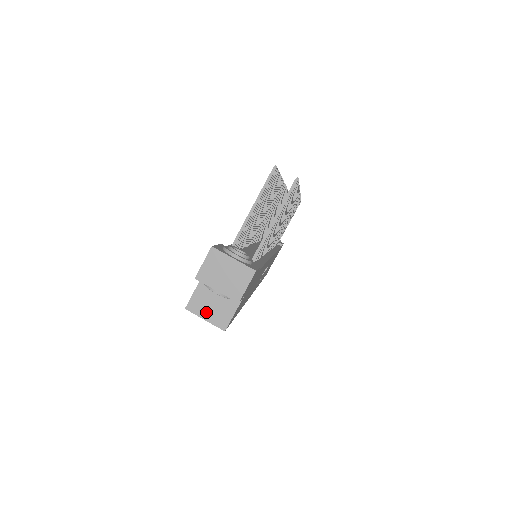
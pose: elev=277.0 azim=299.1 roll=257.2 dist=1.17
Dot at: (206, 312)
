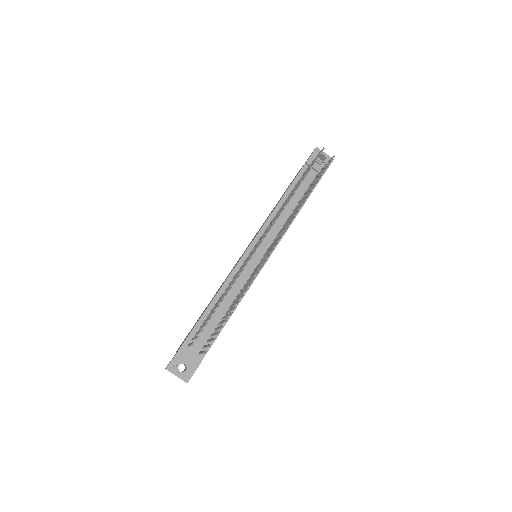
Dot at: occluded
